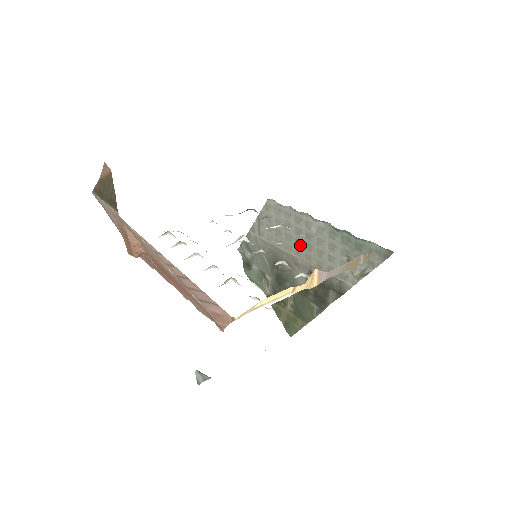
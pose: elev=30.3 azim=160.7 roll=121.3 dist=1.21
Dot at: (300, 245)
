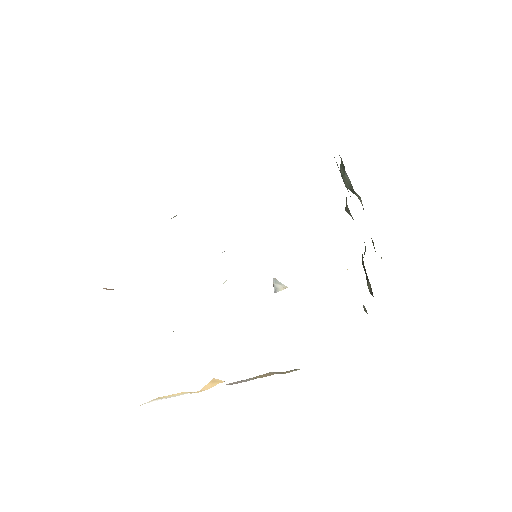
Dot at: occluded
